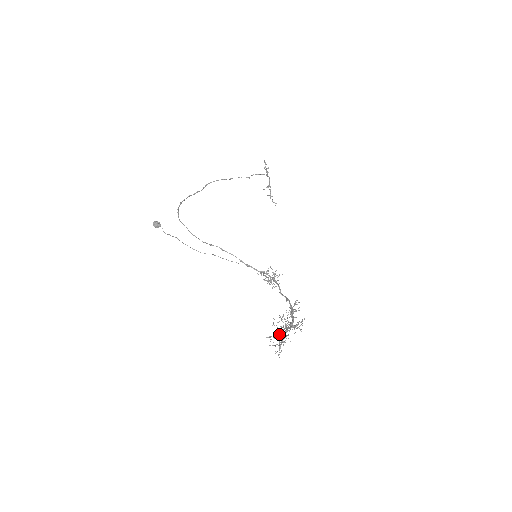
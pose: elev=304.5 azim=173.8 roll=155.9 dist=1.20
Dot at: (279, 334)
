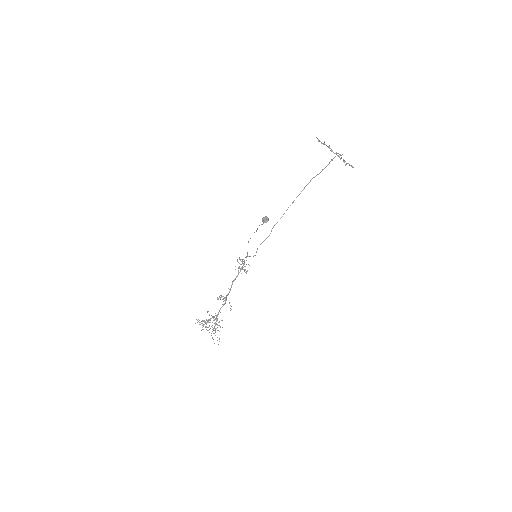
Dot at: (209, 315)
